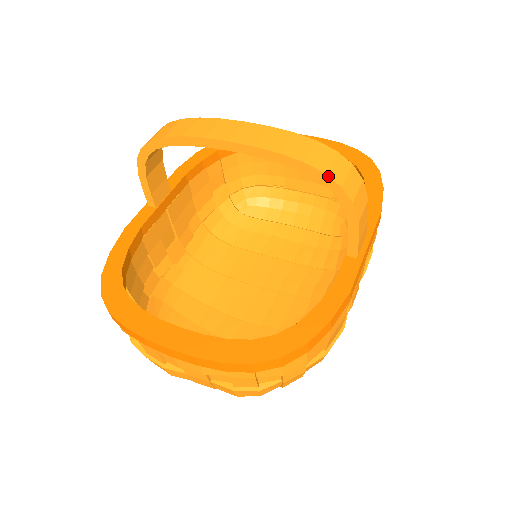
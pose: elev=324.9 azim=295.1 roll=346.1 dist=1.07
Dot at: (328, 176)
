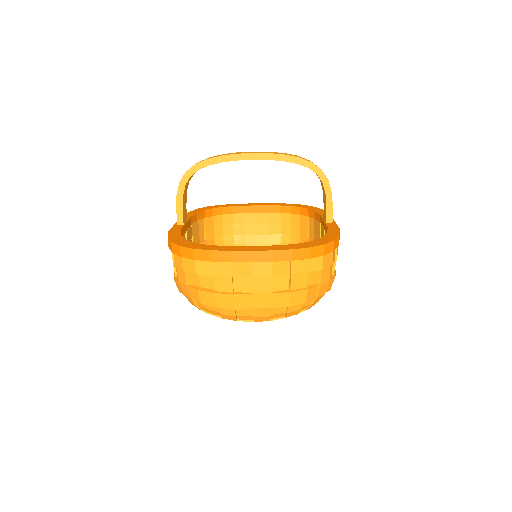
Dot at: (314, 164)
